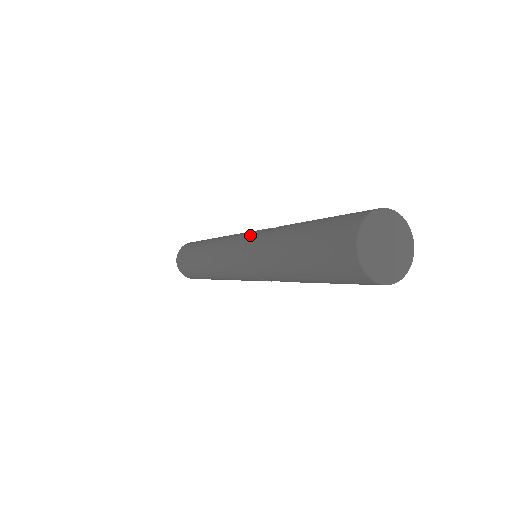
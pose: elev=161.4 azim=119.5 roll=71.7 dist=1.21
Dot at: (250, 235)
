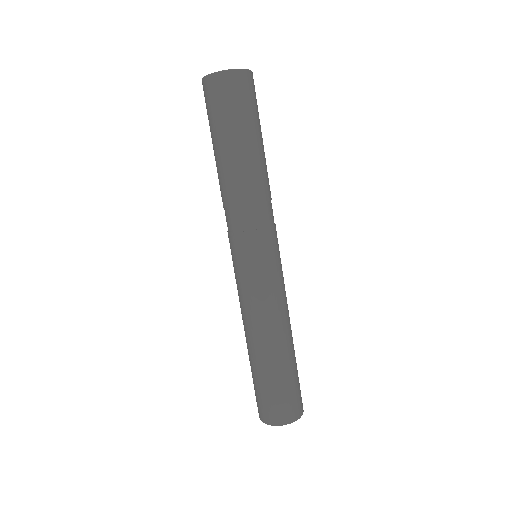
Dot at: occluded
